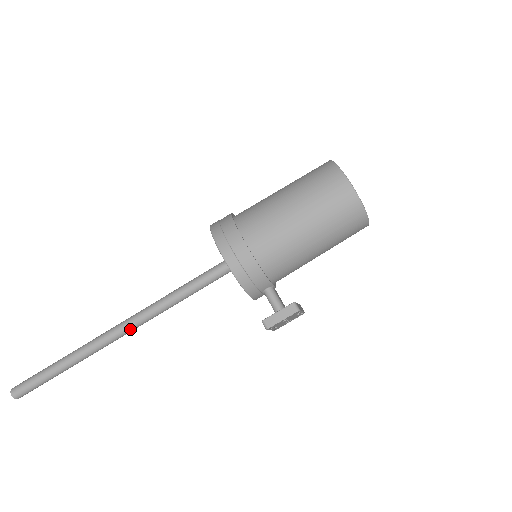
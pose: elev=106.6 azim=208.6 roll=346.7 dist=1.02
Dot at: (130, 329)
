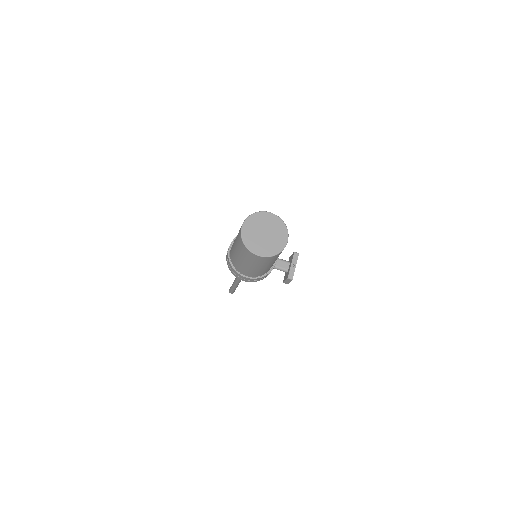
Dot at: occluded
